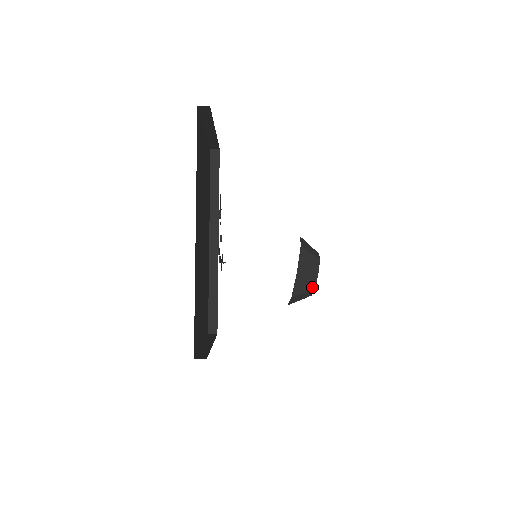
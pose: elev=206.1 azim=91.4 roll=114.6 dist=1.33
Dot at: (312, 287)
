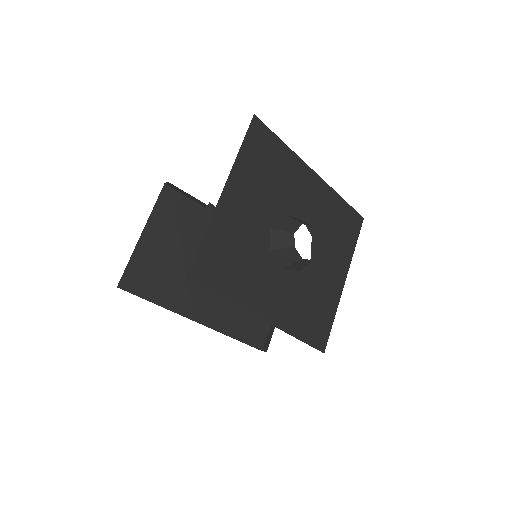
Dot at: (308, 261)
